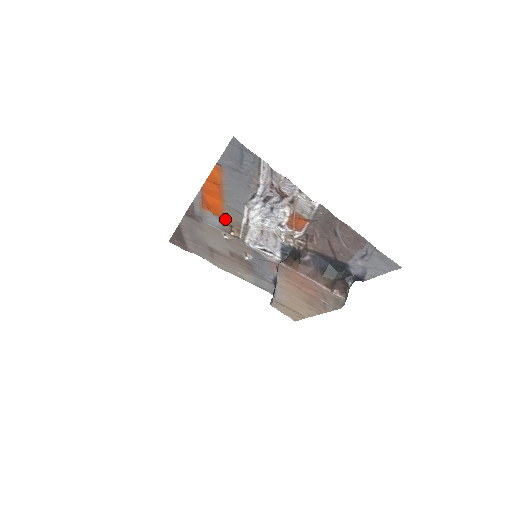
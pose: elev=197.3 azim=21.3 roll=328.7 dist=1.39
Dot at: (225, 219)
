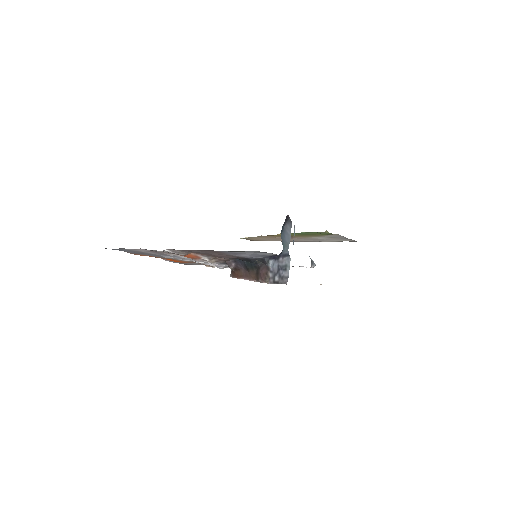
Dot at: (193, 262)
